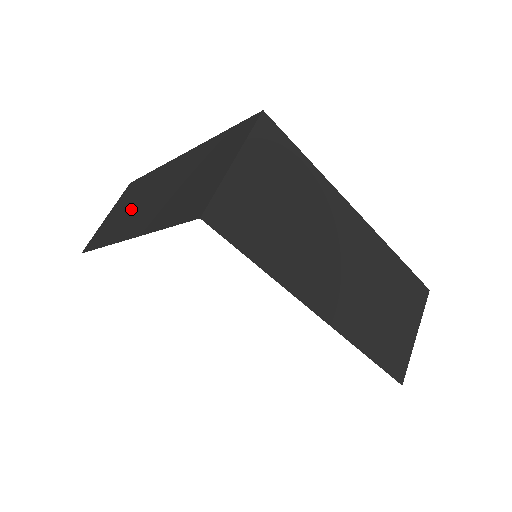
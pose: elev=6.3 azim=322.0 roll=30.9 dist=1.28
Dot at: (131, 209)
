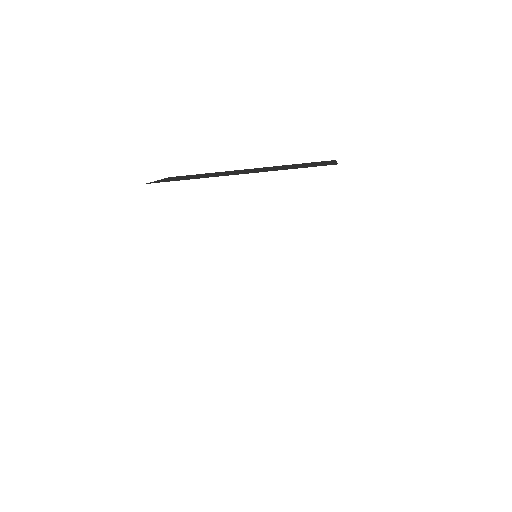
Dot at: (211, 175)
